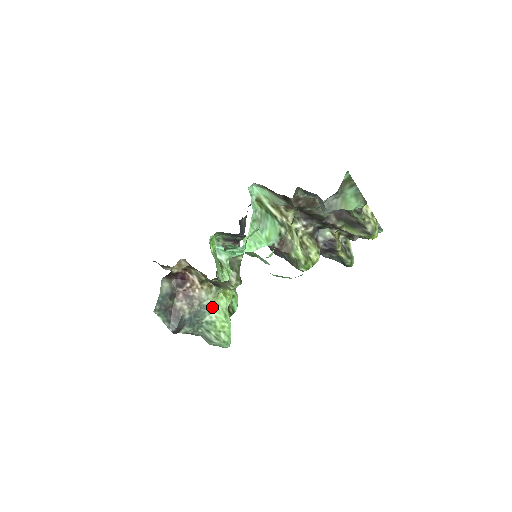
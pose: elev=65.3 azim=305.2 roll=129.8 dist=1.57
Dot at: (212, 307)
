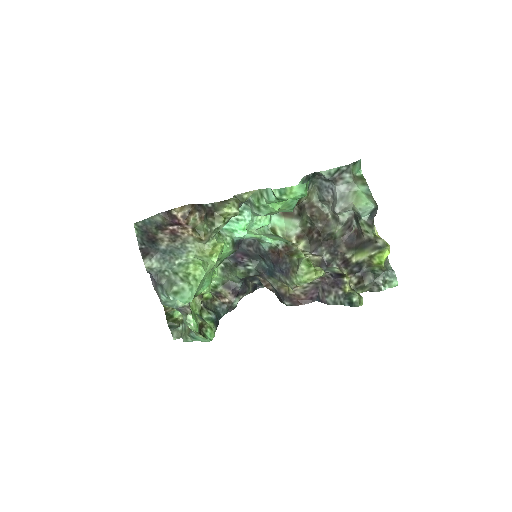
Dot at: (193, 252)
